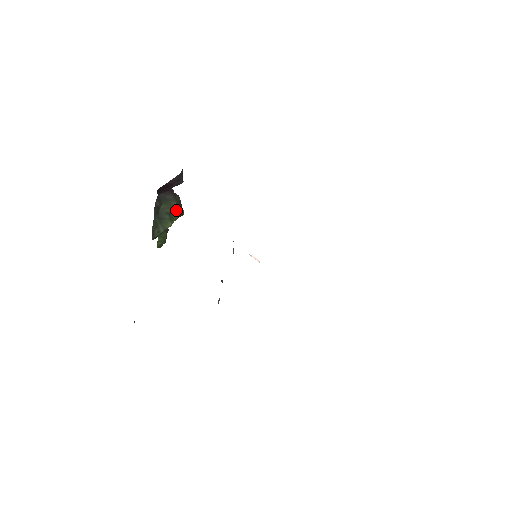
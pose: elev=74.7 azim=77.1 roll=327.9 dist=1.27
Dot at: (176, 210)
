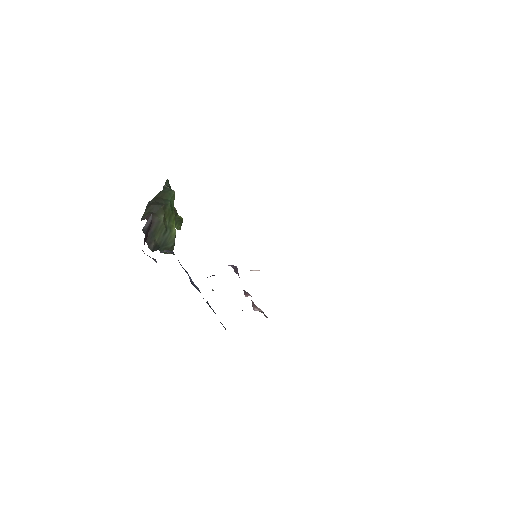
Dot at: (167, 216)
